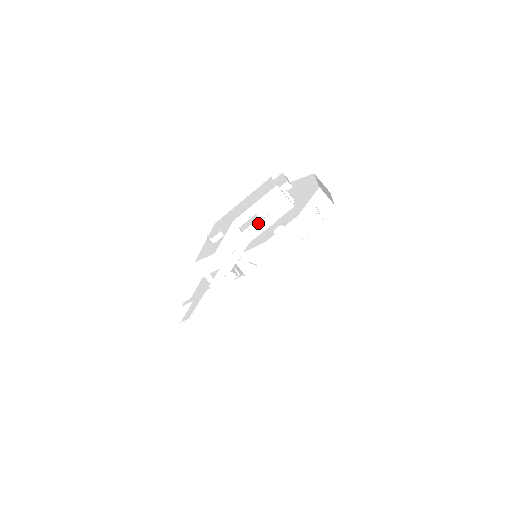
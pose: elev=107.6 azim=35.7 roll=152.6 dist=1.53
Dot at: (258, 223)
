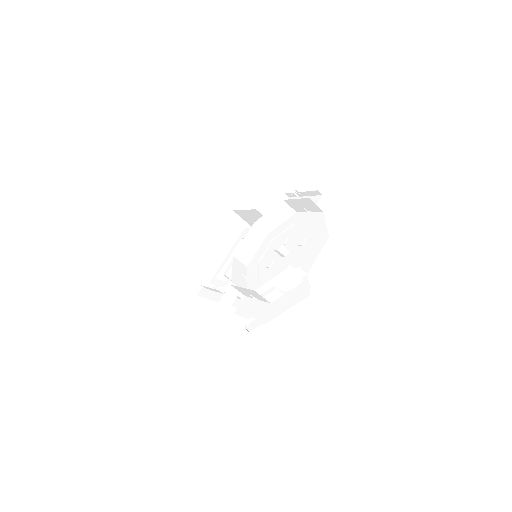
Dot at: (277, 291)
